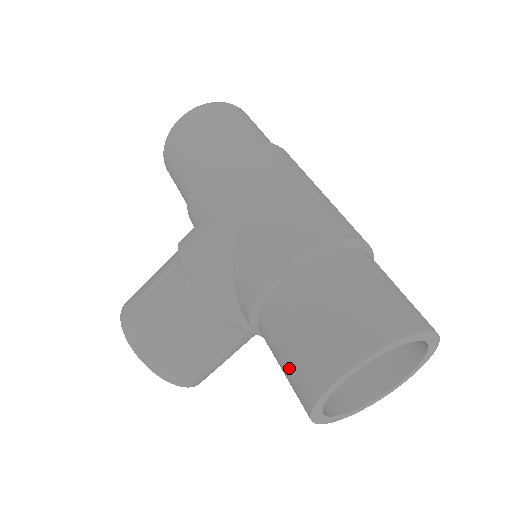
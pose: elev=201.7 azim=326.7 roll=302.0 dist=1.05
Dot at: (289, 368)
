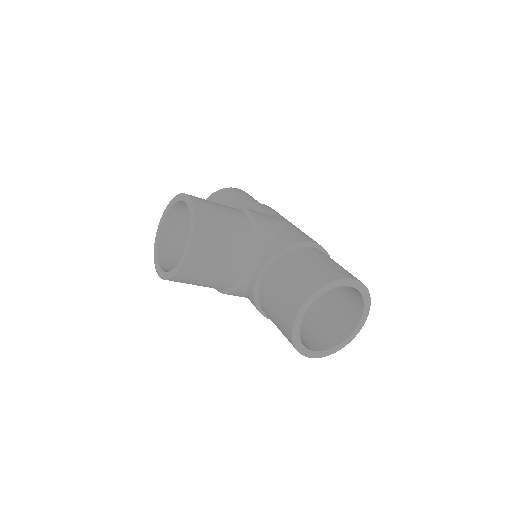
Dot at: (309, 271)
